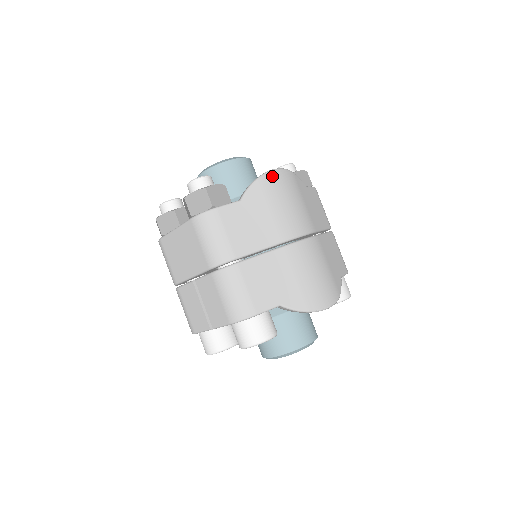
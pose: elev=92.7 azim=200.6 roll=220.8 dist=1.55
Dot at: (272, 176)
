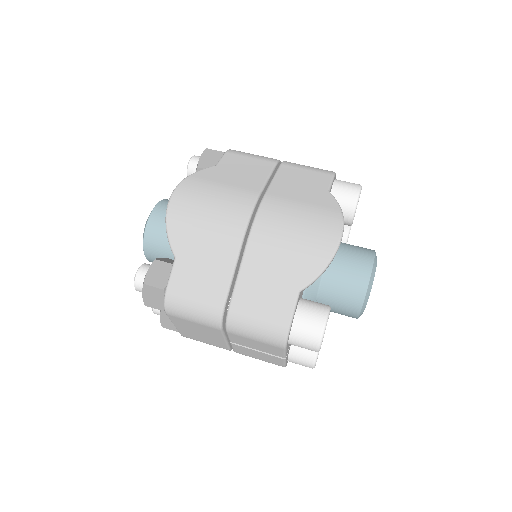
Dot at: (173, 207)
